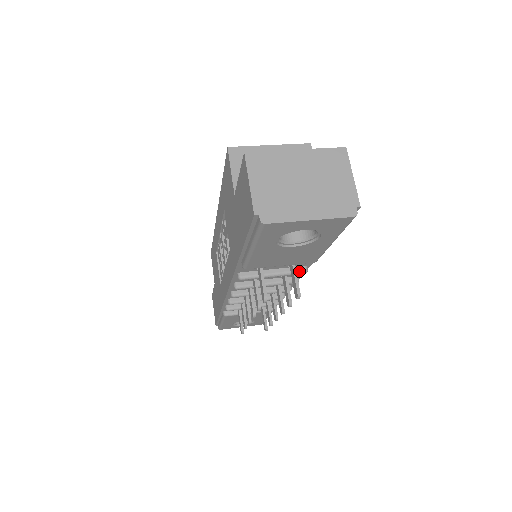
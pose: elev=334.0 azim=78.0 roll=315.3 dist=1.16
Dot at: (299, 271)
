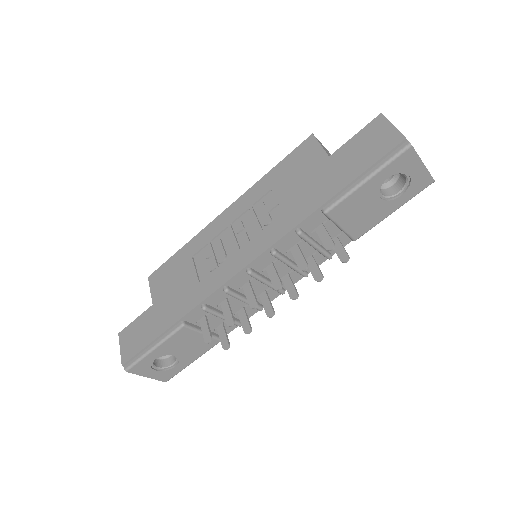
Dot at: (329, 253)
